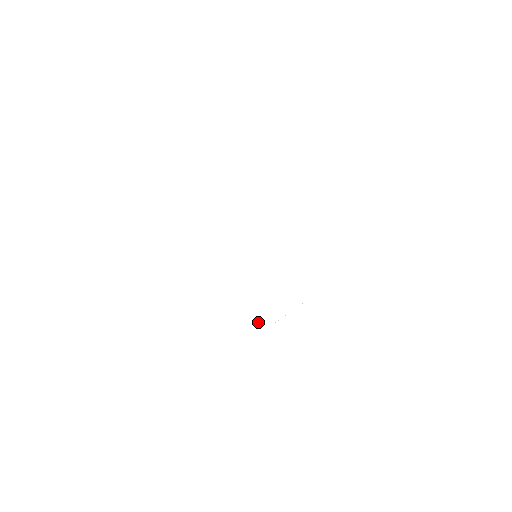
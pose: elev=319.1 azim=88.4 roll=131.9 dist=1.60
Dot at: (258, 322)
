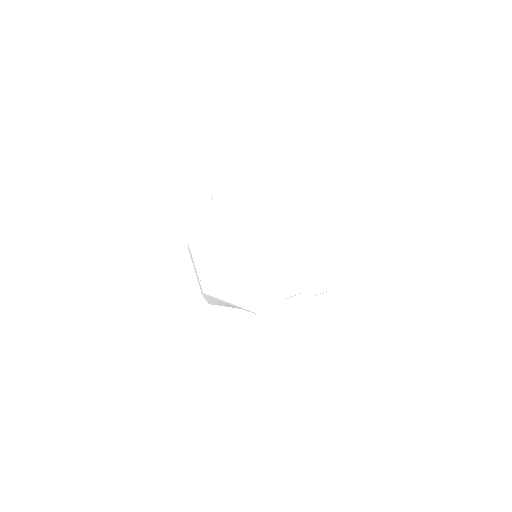
Dot at: occluded
